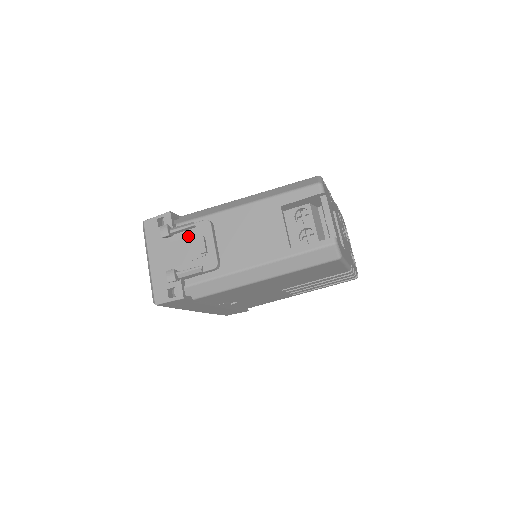
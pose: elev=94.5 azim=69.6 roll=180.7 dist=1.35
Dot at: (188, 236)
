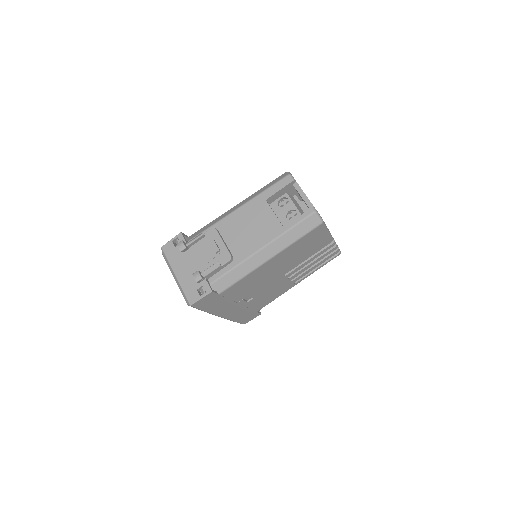
Dot at: (201, 245)
